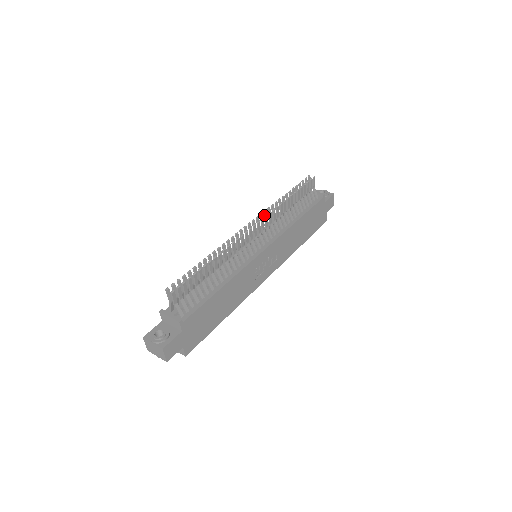
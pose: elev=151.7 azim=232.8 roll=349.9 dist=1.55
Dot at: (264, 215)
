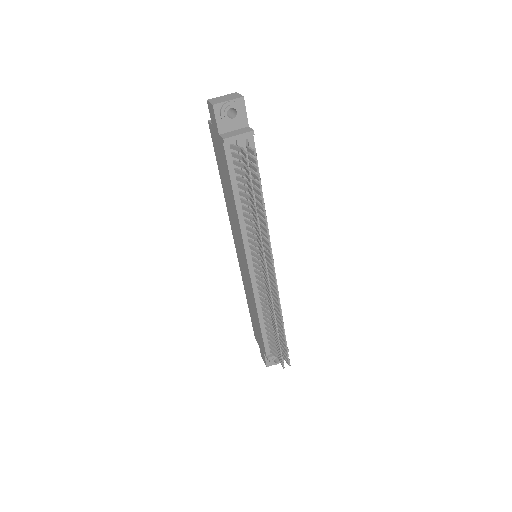
Dot at: (262, 254)
